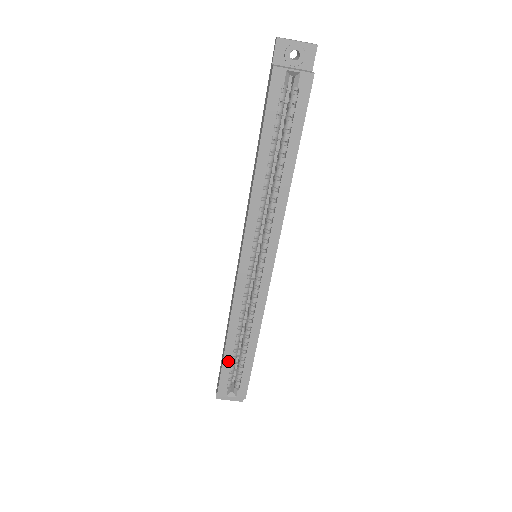
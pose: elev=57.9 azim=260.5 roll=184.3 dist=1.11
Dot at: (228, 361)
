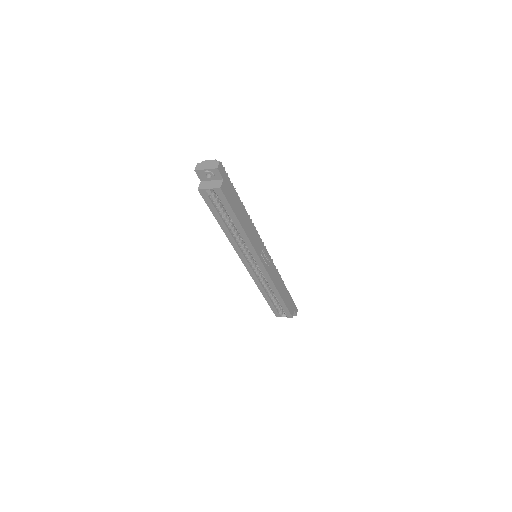
Dot at: (271, 303)
